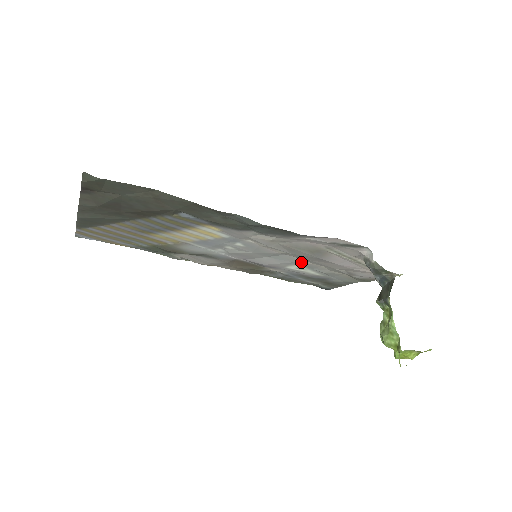
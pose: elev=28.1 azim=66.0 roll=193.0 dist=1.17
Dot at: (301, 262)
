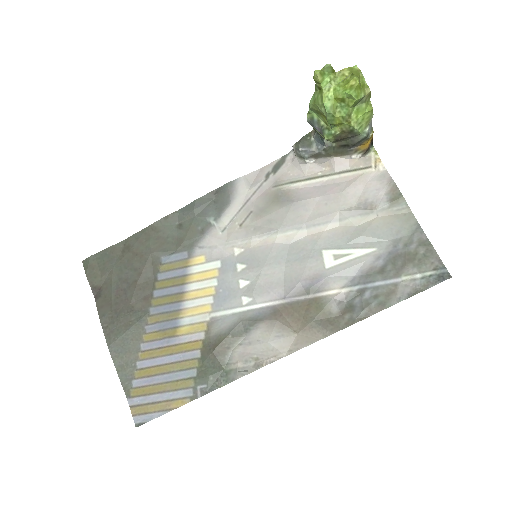
Dot at: (316, 241)
